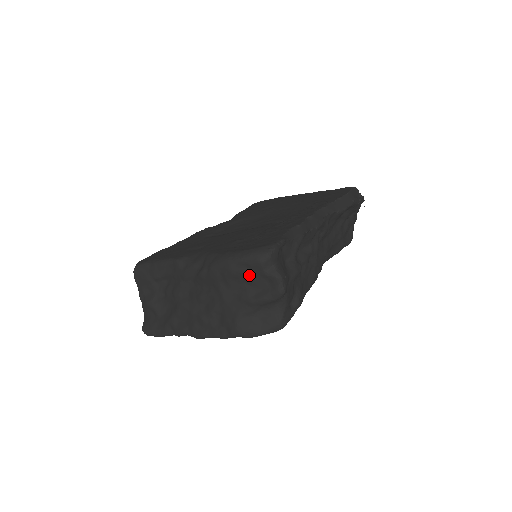
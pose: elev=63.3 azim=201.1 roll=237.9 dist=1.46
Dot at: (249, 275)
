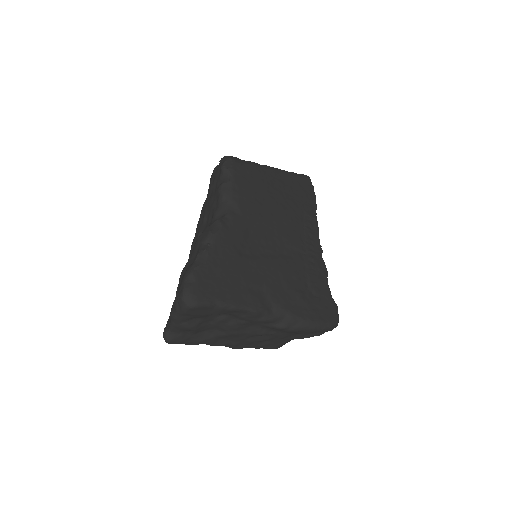
Dot at: occluded
